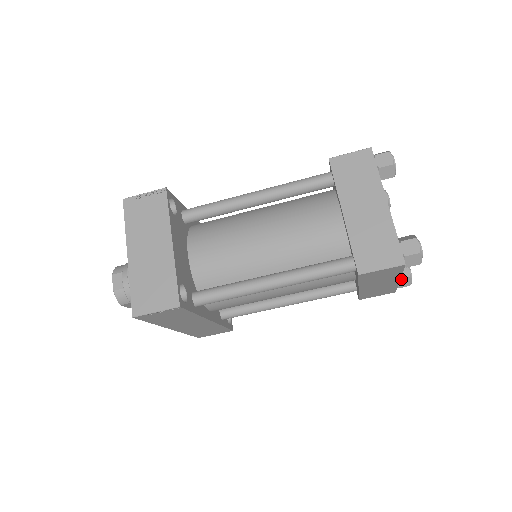
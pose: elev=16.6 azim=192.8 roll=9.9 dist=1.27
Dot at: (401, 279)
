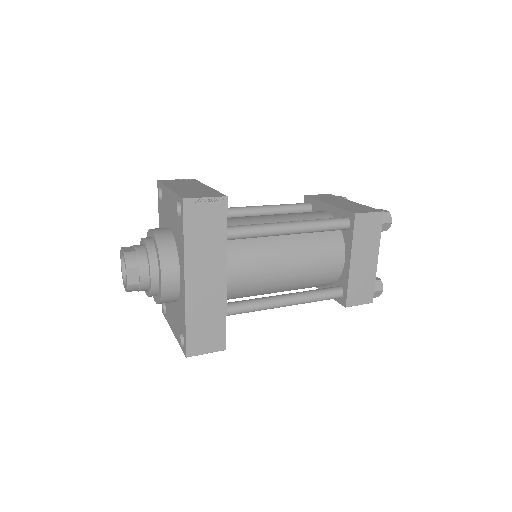
Dot at: (375, 281)
